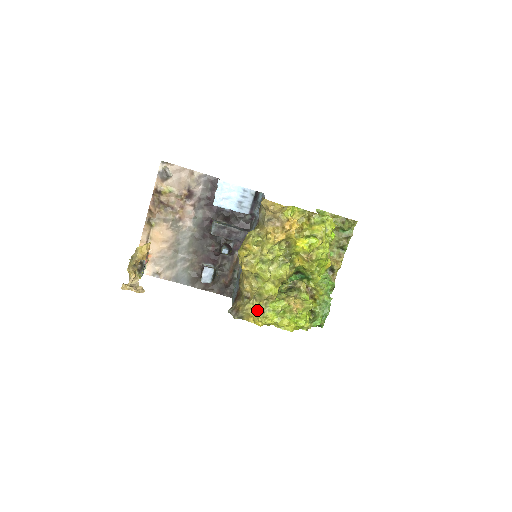
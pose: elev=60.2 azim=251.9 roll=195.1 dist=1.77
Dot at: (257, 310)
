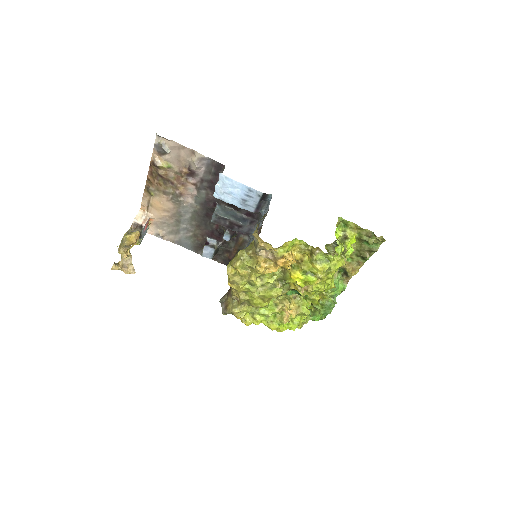
Dot at: (245, 313)
